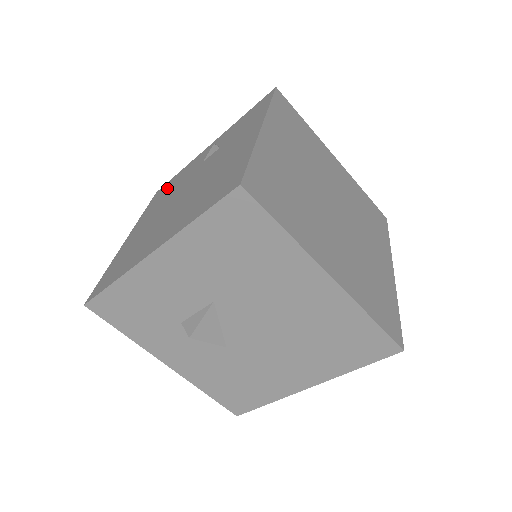
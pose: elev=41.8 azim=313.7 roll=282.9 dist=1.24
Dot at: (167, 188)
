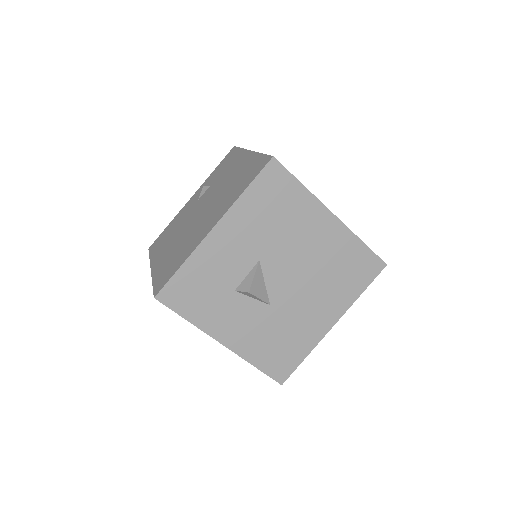
Dot at: (165, 234)
